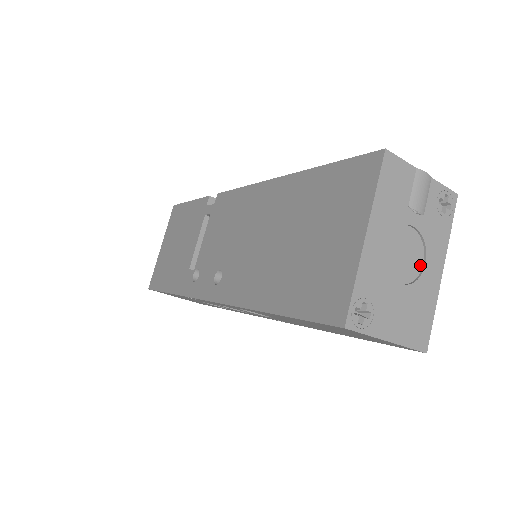
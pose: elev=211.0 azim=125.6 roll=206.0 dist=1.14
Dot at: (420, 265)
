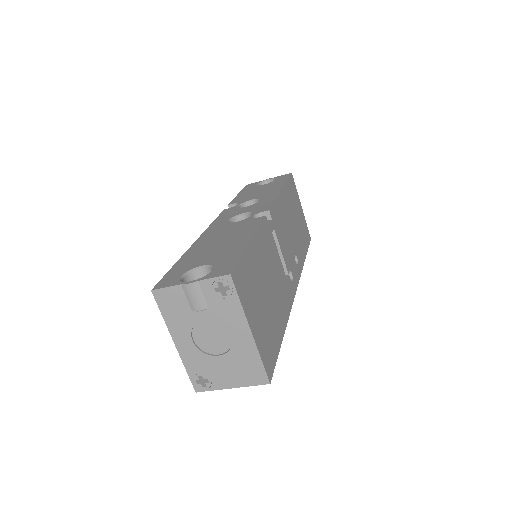
Dot at: (230, 336)
